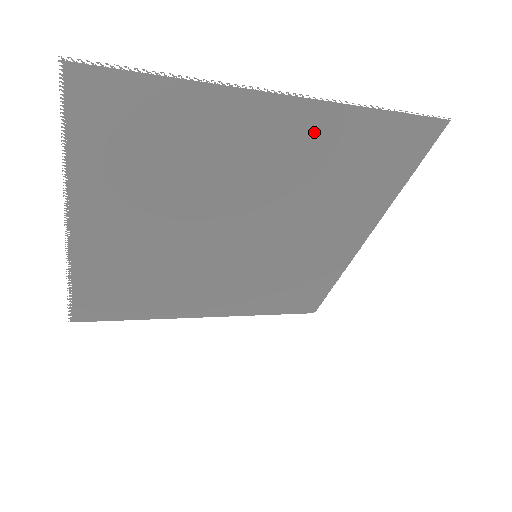
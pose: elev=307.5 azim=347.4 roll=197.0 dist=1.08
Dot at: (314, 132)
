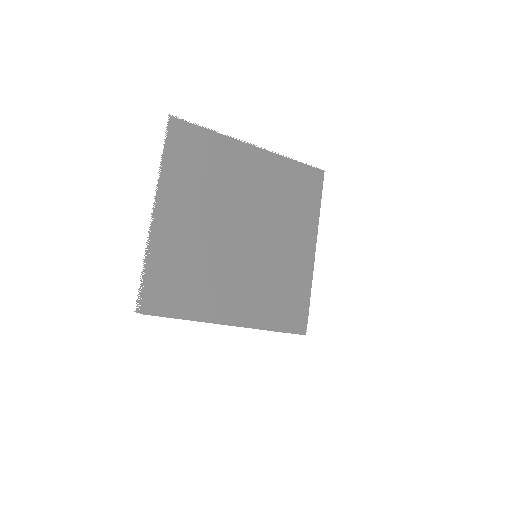
Dot at: (269, 164)
